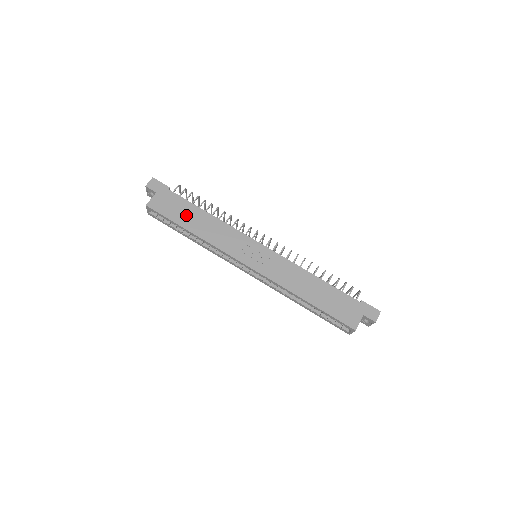
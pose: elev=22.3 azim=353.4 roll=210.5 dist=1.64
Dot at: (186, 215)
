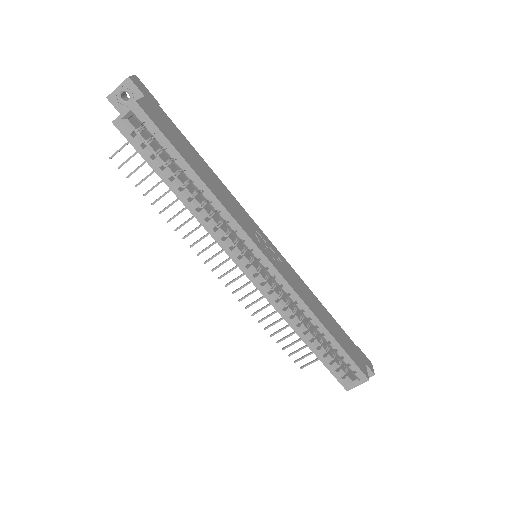
Dot at: (188, 152)
